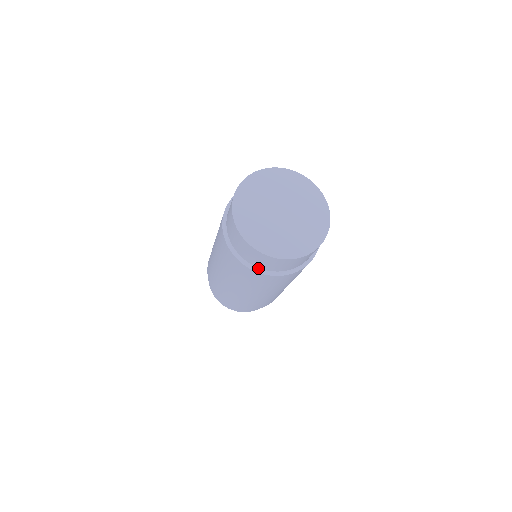
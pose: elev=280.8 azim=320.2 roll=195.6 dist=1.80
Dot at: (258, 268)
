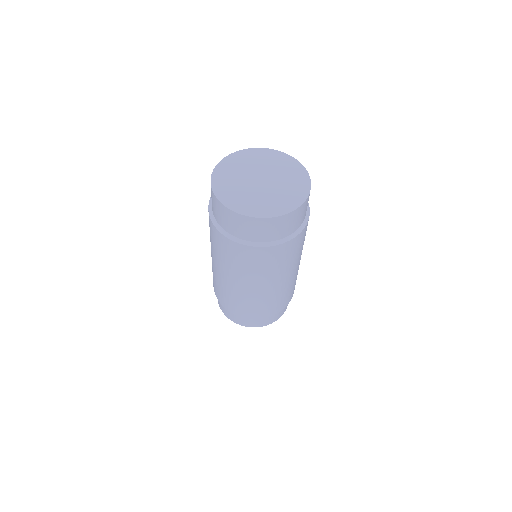
Dot at: (288, 236)
